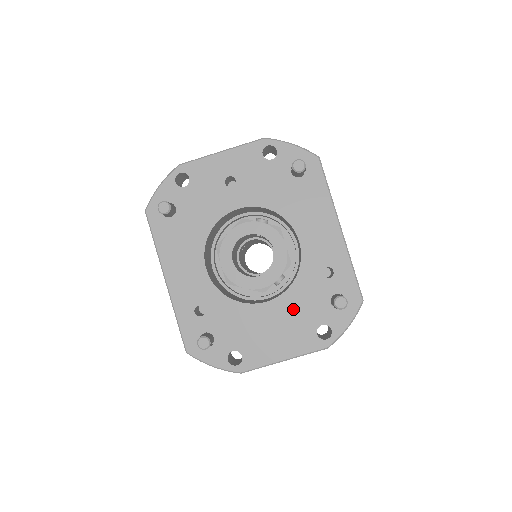
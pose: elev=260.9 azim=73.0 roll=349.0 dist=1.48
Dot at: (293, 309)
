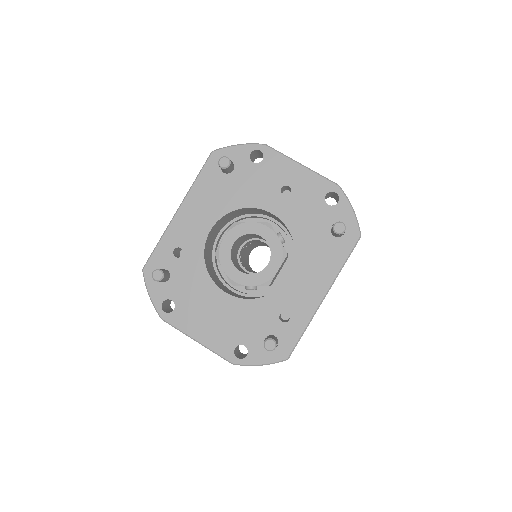
Dot at: (237, 315)
